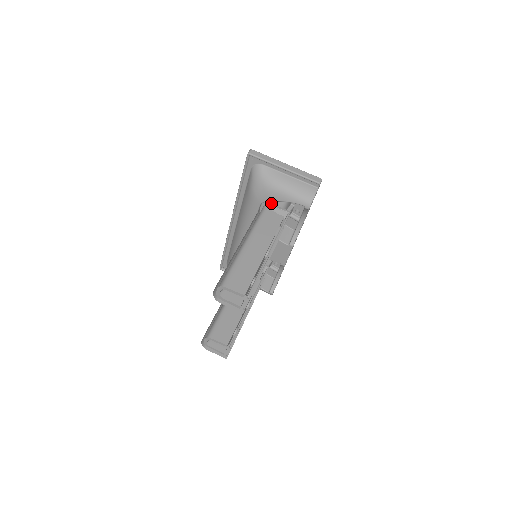
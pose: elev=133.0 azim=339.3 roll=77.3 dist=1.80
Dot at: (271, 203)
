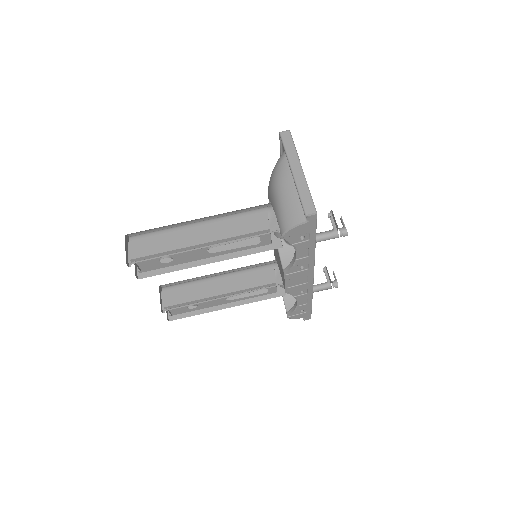
Dot at: occluded
